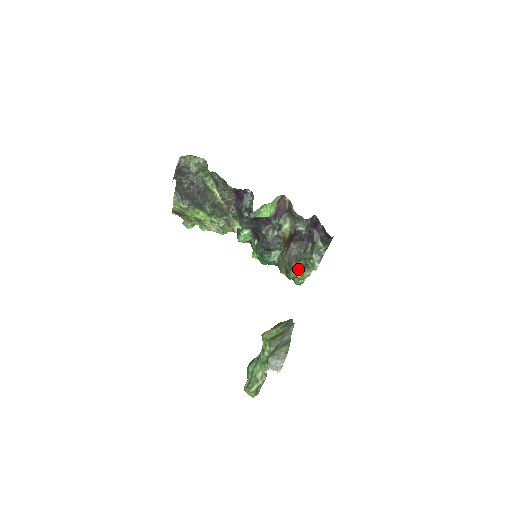
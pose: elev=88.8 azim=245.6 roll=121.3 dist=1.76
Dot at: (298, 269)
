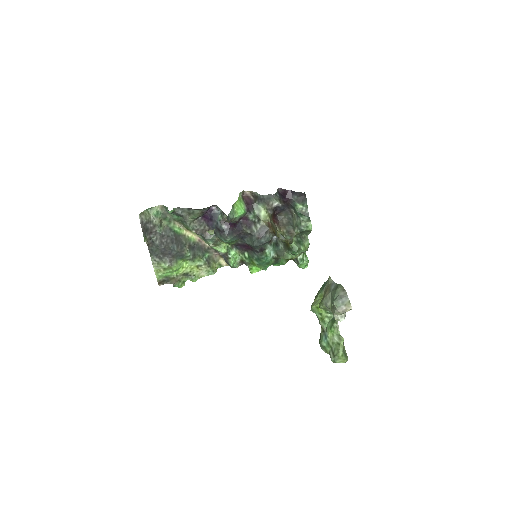
Dot at: (297, 242)
